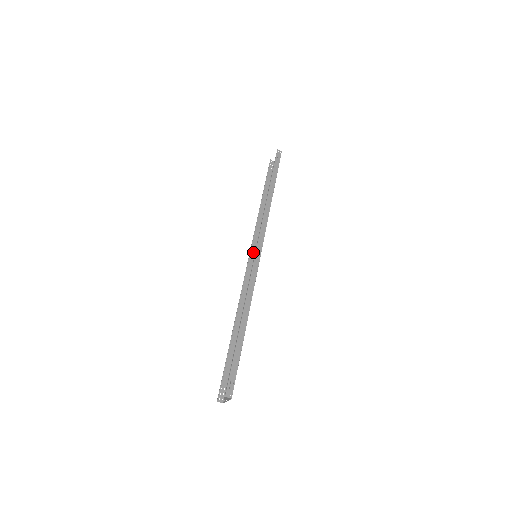
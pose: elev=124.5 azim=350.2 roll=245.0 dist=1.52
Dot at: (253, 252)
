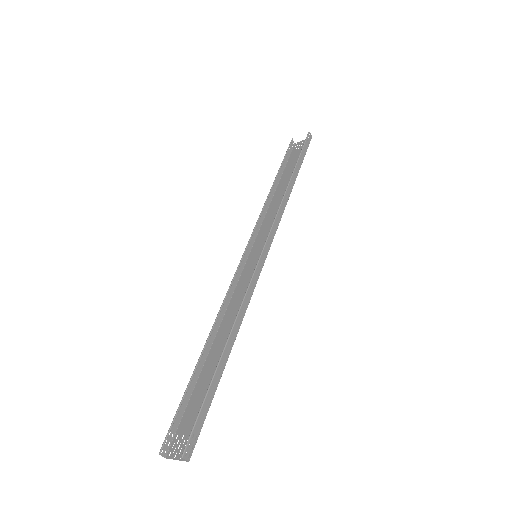
Dot at: (249, 248)
